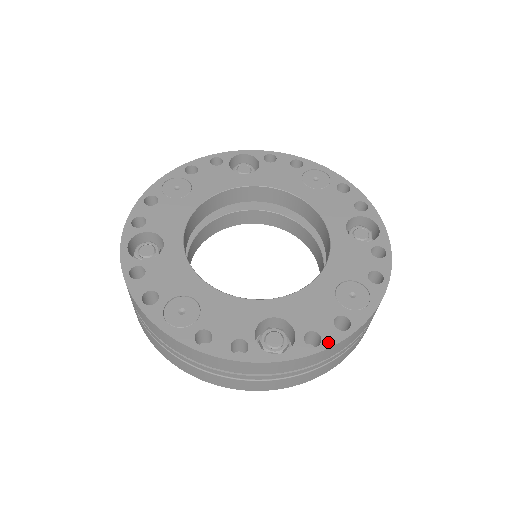
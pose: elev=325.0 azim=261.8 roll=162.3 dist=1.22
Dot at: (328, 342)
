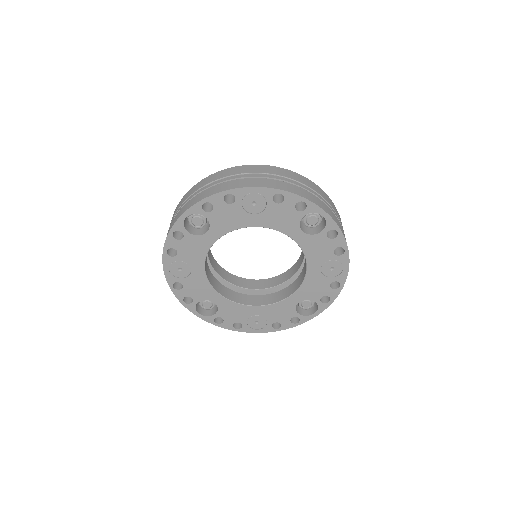
Dot at: occluded
